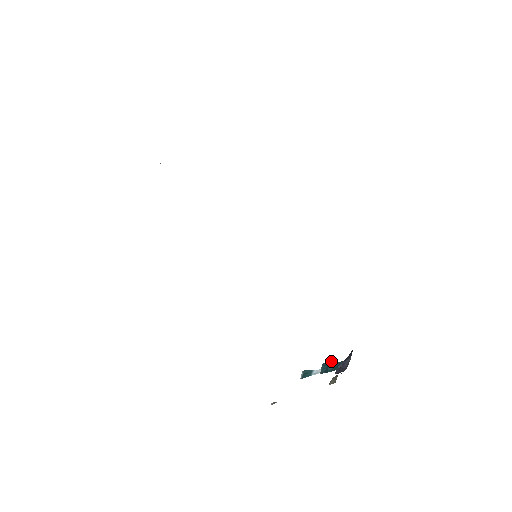
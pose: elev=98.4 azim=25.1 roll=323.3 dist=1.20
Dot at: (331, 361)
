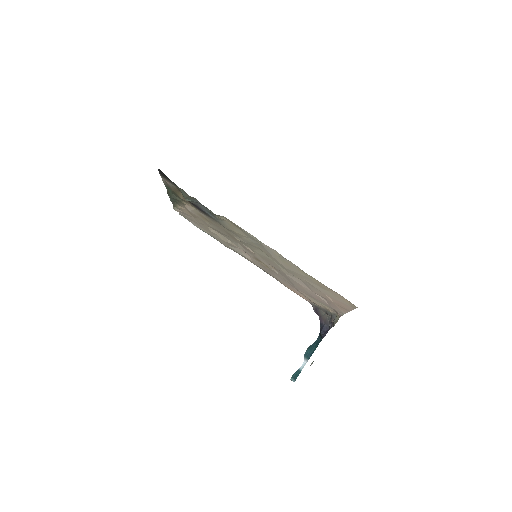
Dot at: (309, 346)
